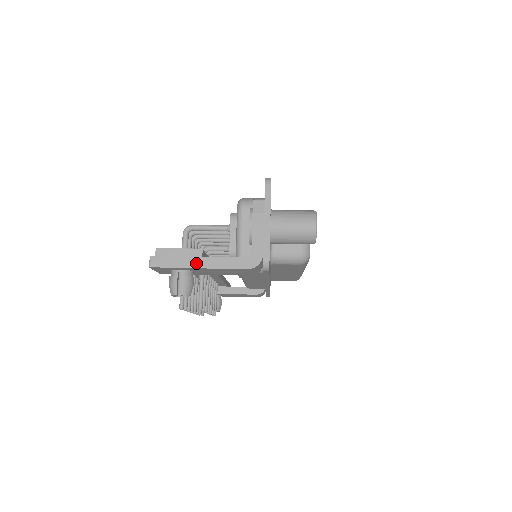
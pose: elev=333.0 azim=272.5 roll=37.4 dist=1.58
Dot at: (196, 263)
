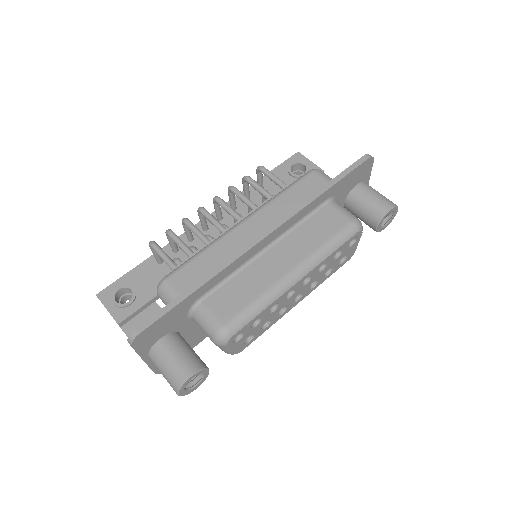
Dot at: (119, 326)
